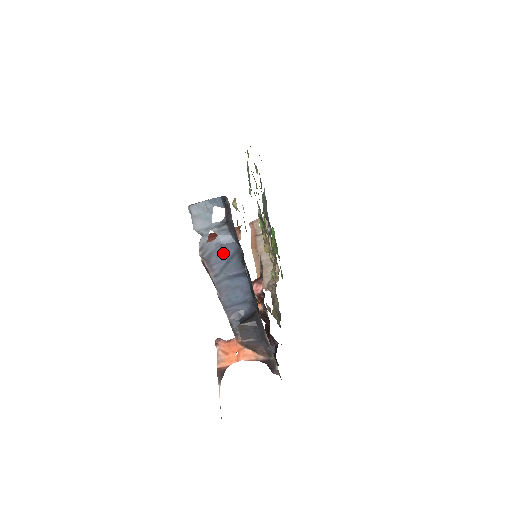
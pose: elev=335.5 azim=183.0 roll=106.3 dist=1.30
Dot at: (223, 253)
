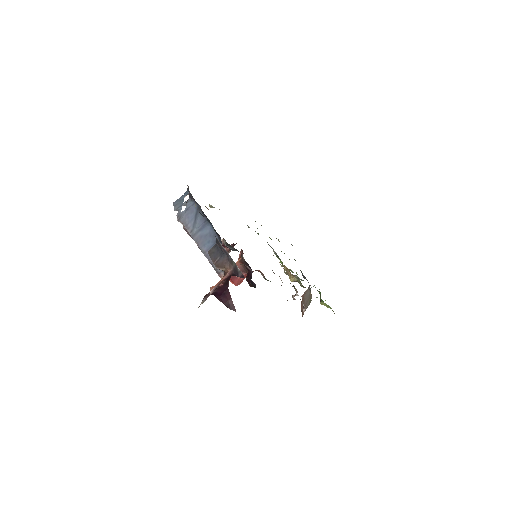
Dot at: (191, 214)
